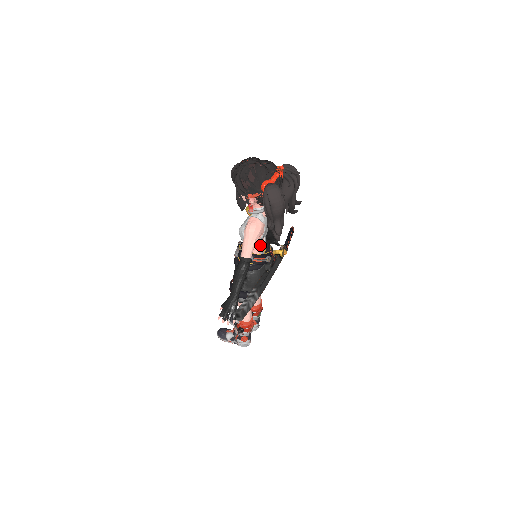
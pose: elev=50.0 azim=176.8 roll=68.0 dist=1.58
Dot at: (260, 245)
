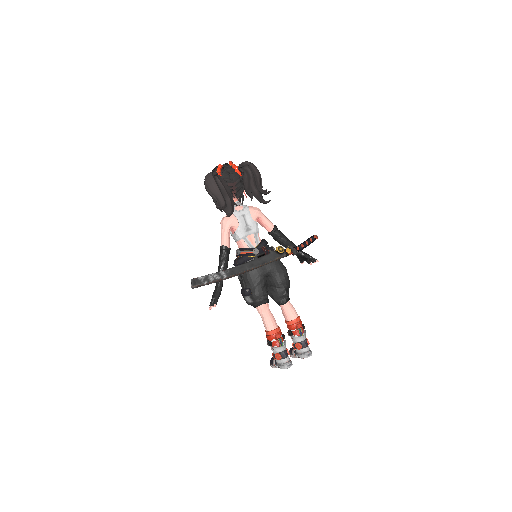
Dot at: (245, 239)
